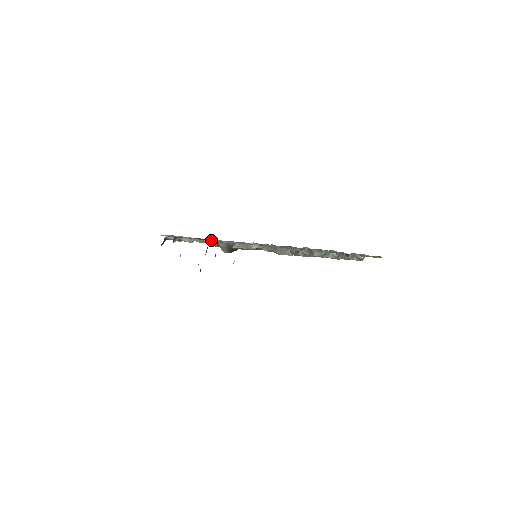
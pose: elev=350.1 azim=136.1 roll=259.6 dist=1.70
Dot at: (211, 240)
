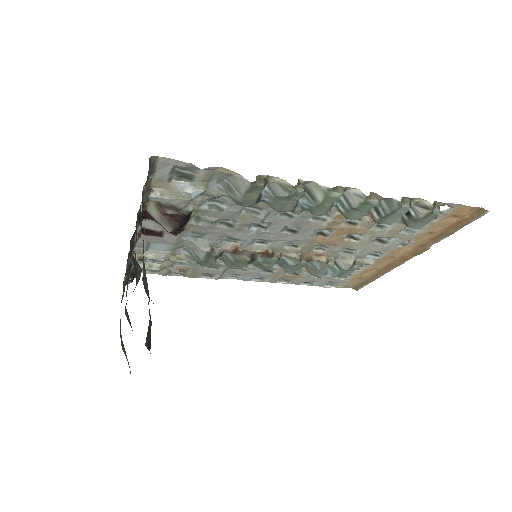
Dot at: (169, 235)
